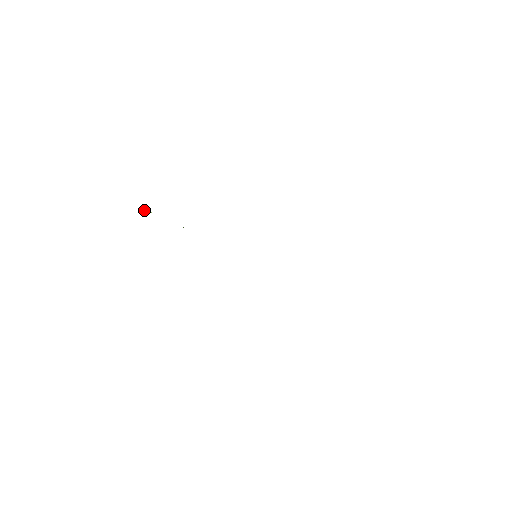
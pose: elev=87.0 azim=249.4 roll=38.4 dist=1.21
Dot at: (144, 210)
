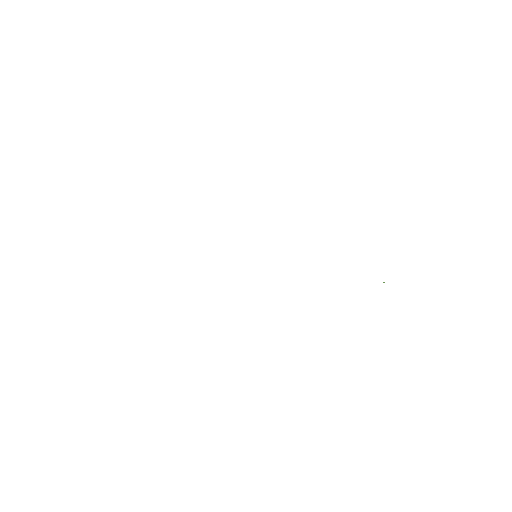
Dot at: occluded
